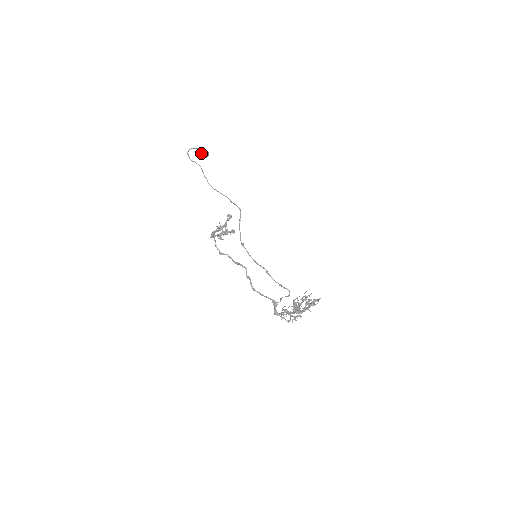
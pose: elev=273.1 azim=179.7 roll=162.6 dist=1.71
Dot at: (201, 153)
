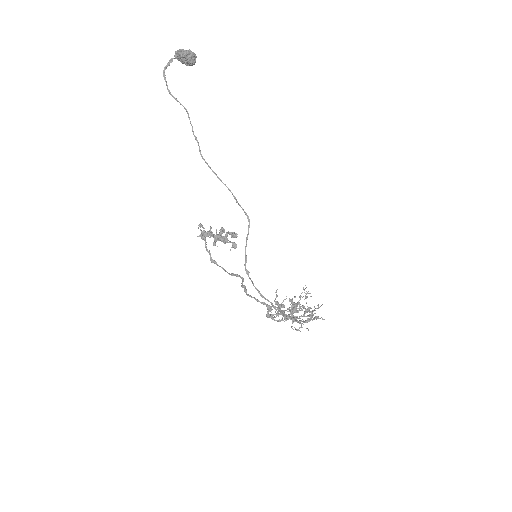
Dot at: (183, 59)
